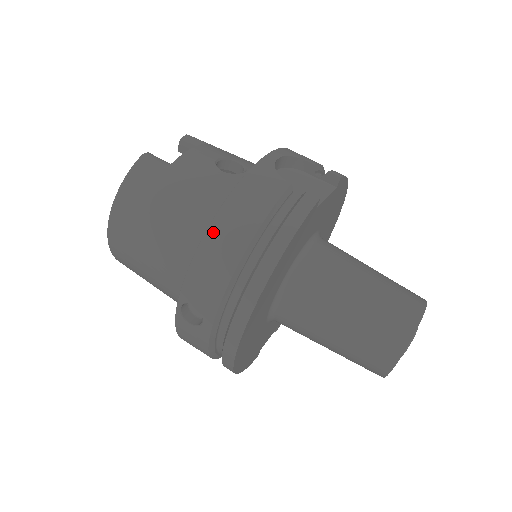
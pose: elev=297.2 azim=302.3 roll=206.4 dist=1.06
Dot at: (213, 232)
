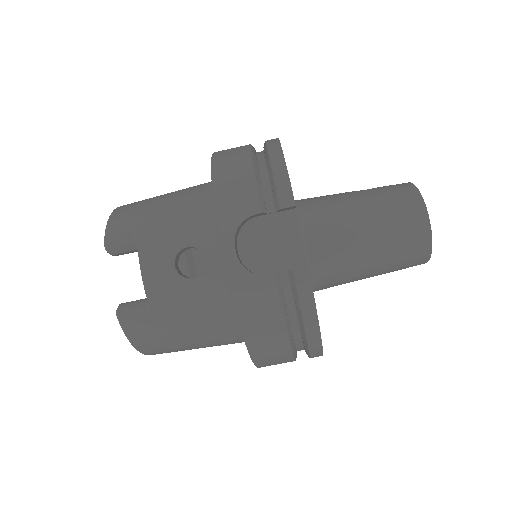
Dot at: (255, 351)
